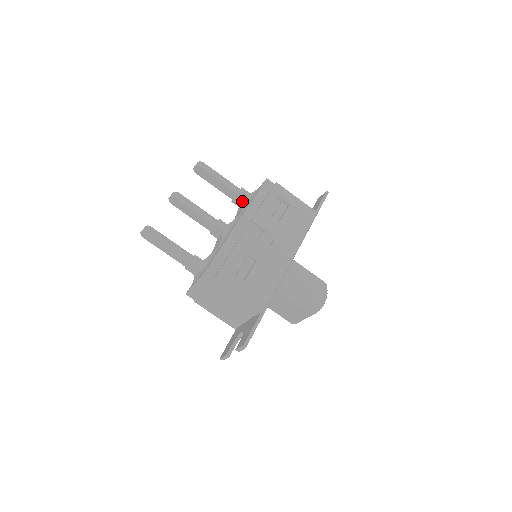
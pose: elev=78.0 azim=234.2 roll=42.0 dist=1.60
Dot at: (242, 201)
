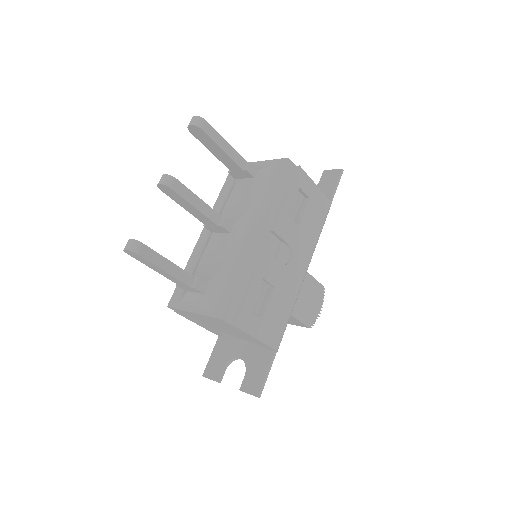
Dot at: (246, 178)
